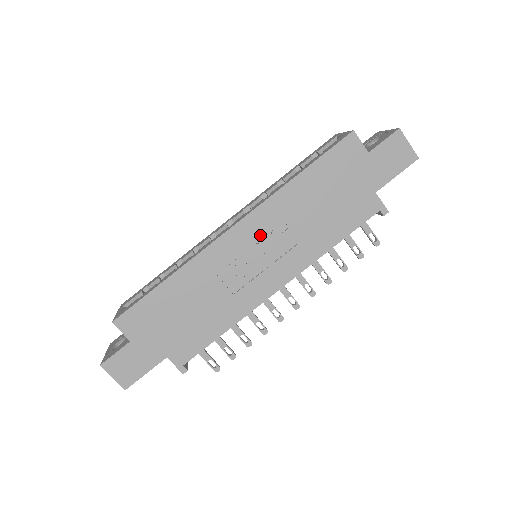
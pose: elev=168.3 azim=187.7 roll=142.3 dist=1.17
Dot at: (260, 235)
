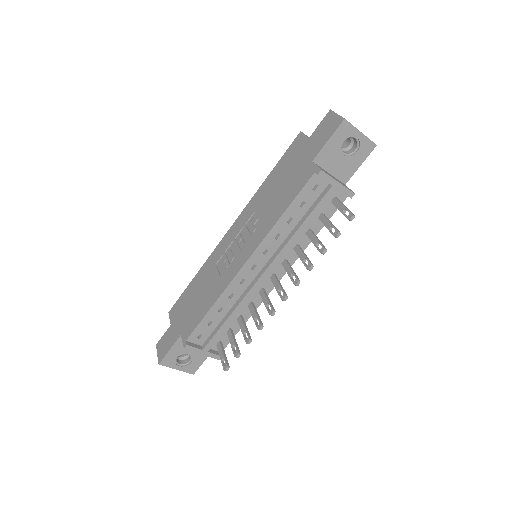
Dot at: (241, 228)
